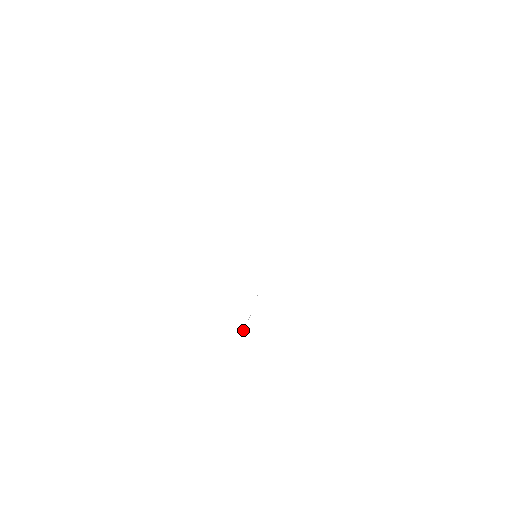
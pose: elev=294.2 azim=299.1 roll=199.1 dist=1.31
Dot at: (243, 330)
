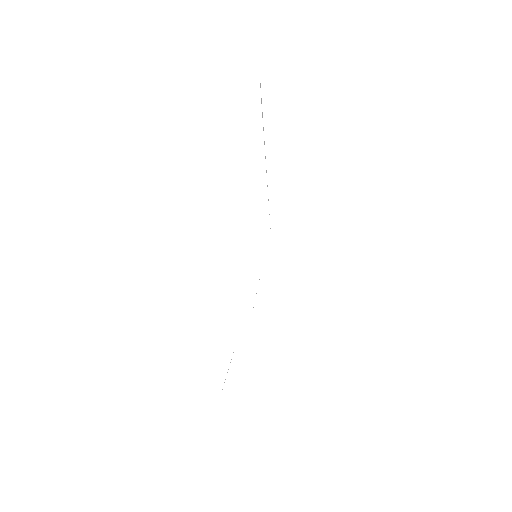
Dot at: occluded
